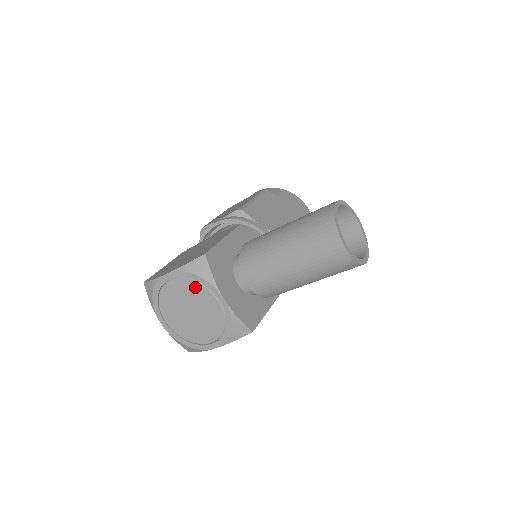
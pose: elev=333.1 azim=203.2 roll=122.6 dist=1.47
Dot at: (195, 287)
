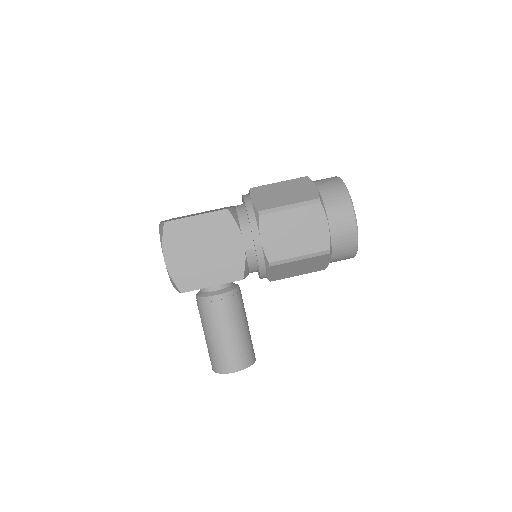
Dot at: occluded
